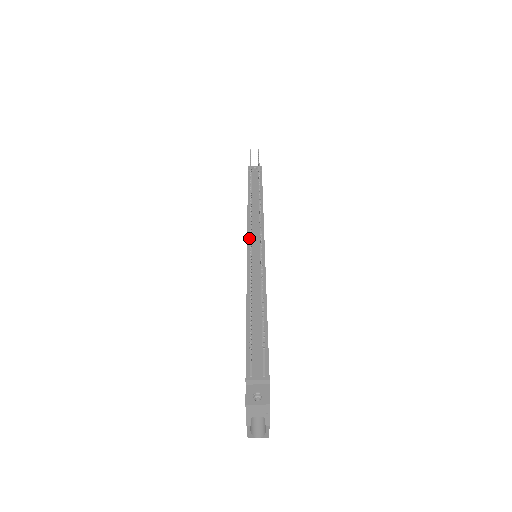
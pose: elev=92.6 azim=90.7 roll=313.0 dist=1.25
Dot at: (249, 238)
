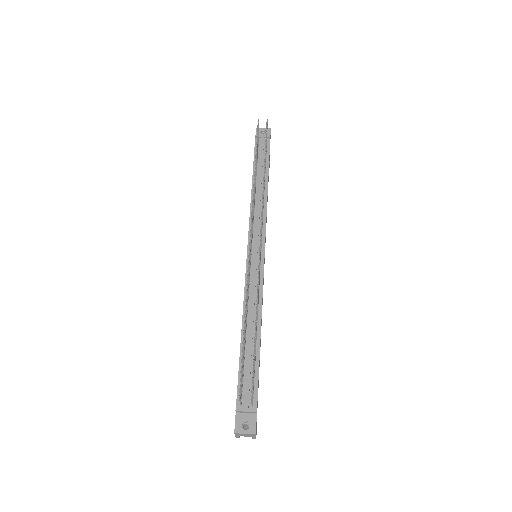
Dot at: occluded
